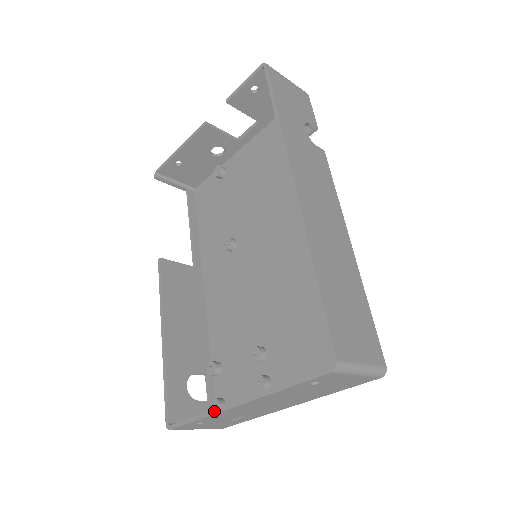
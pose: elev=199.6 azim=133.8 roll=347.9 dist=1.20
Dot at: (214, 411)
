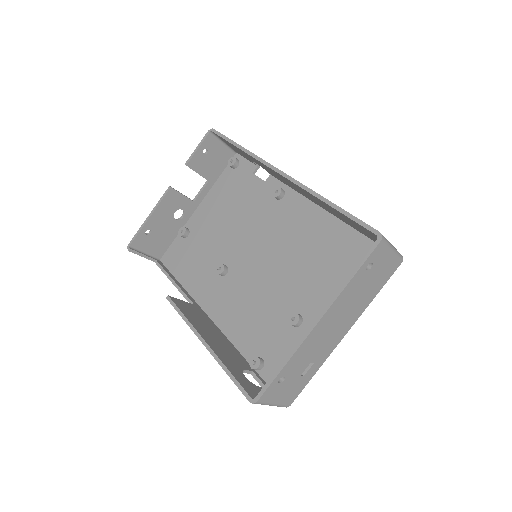
Dot at: (297, 345)
